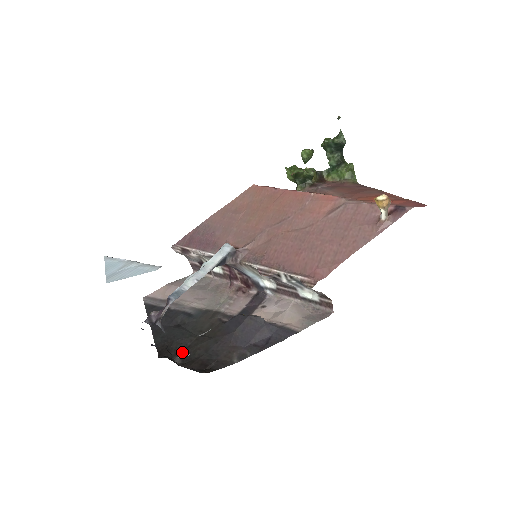
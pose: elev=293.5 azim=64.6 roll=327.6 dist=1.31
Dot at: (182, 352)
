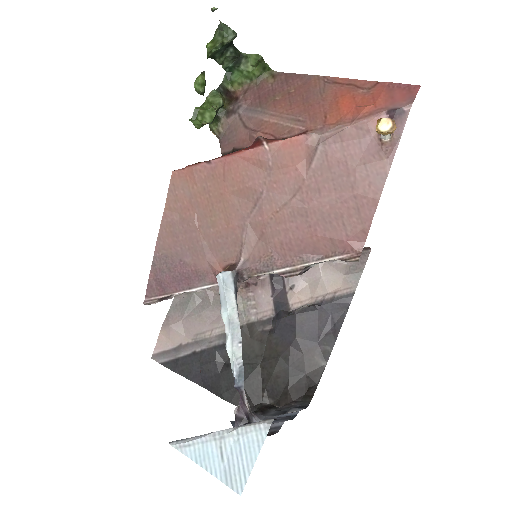
Dot at: (263, 391)
